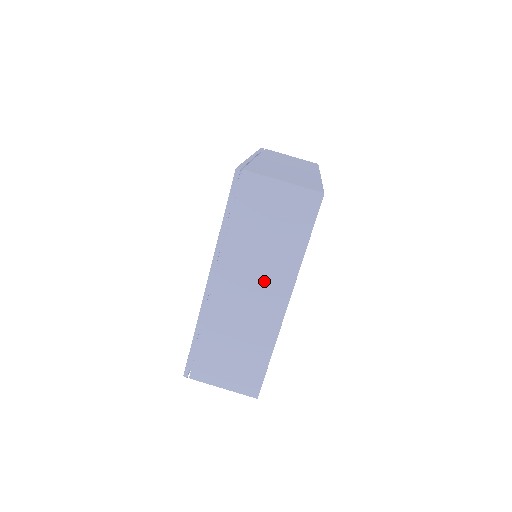
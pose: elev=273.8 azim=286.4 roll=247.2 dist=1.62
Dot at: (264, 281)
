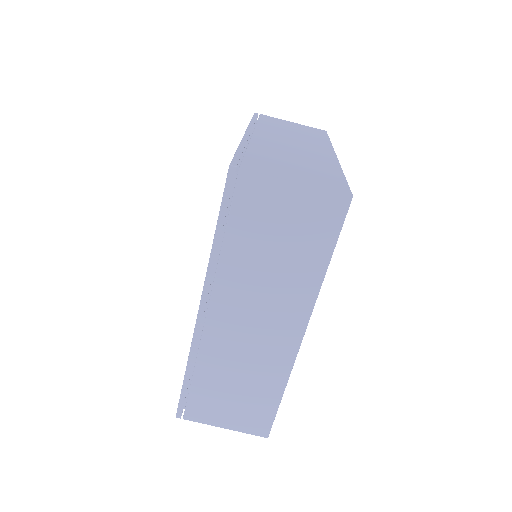
Dot at: (273, 308)
